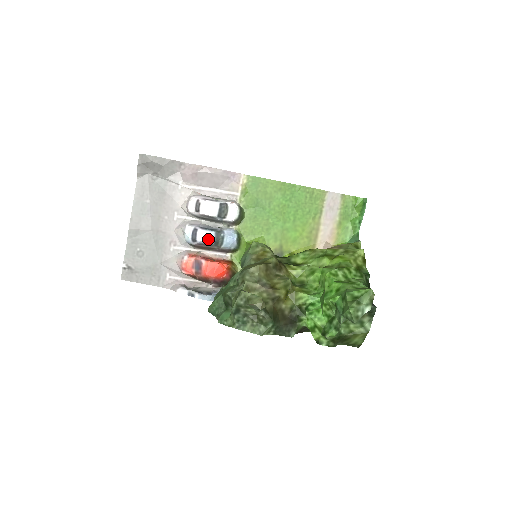
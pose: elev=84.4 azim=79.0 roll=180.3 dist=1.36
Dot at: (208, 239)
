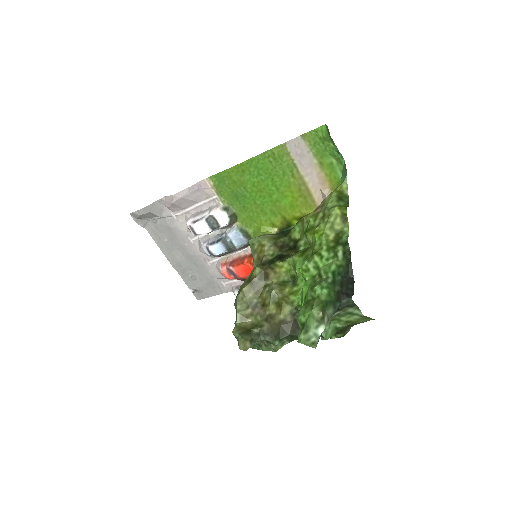
Dot at: (221, 251)
